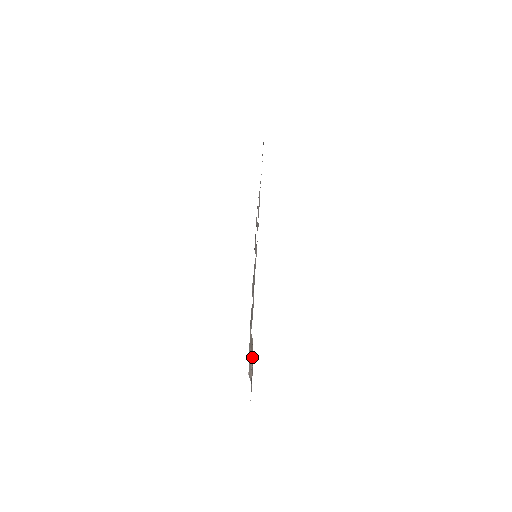
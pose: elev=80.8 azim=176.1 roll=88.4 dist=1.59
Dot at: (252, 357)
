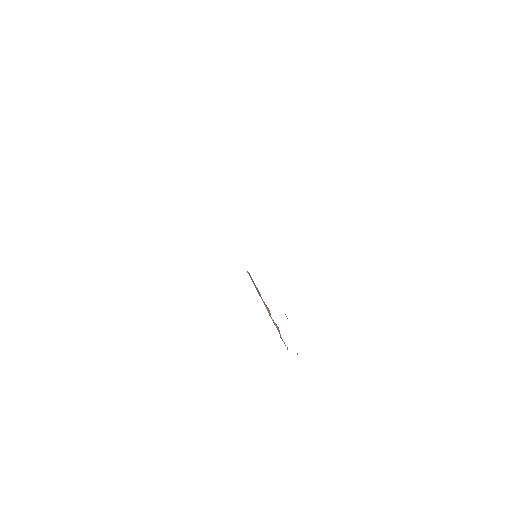
Dot at: (261, 297)
